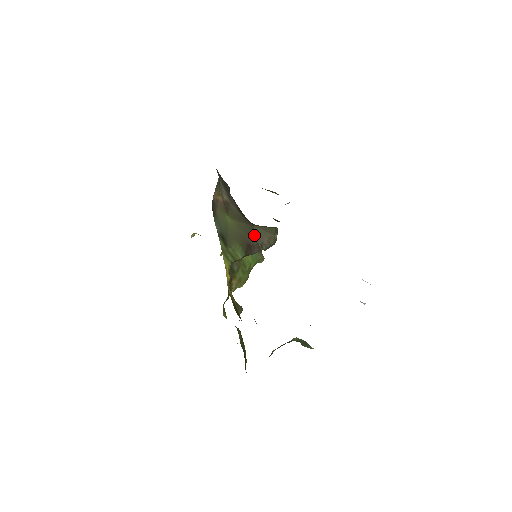
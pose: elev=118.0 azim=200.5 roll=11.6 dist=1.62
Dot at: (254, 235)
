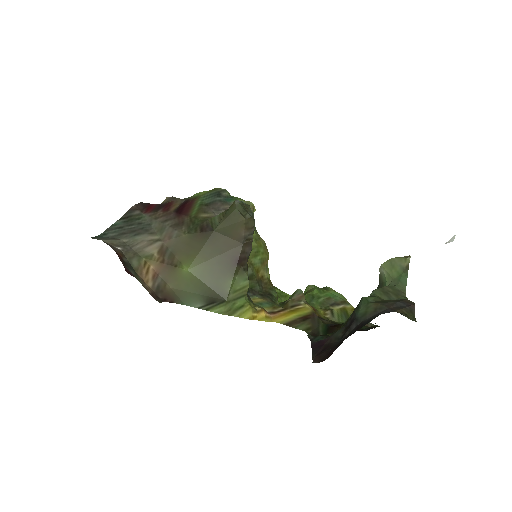
Dot at: (227, 241)
